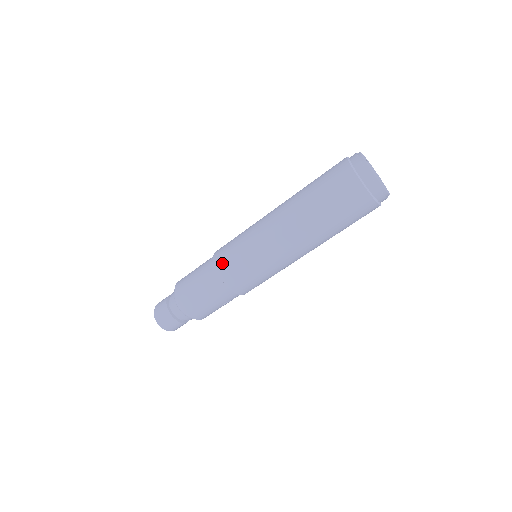
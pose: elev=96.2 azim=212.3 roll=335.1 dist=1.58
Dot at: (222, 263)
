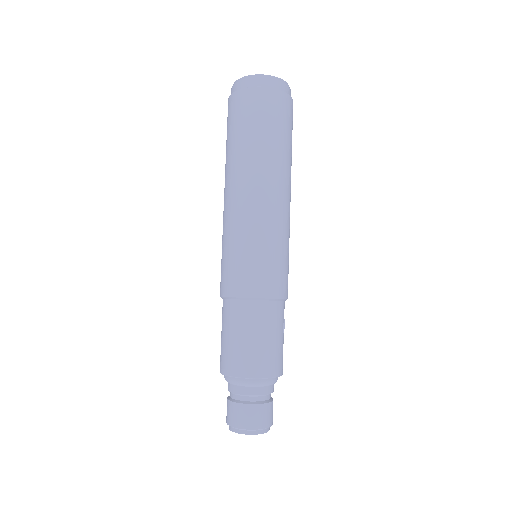
Dot at: (240, 285)
